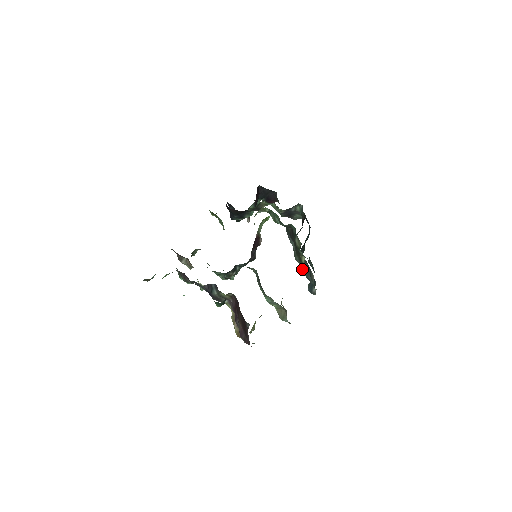
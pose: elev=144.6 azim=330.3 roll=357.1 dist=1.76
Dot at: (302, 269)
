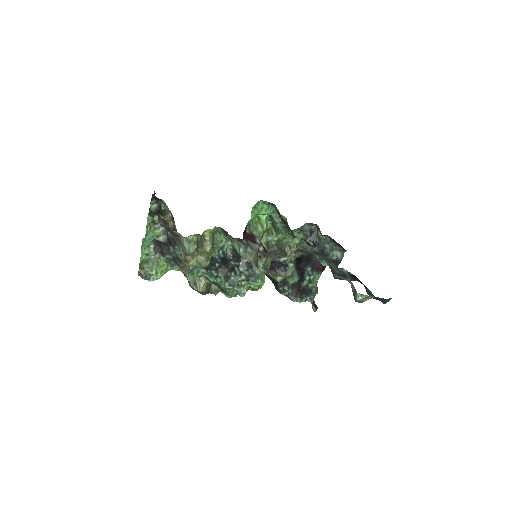
Dot at: occluded
